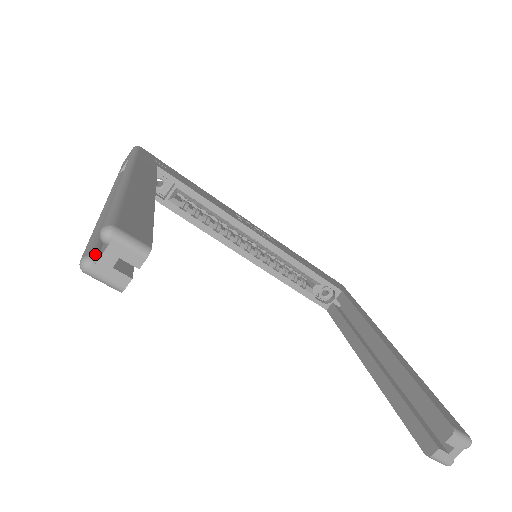
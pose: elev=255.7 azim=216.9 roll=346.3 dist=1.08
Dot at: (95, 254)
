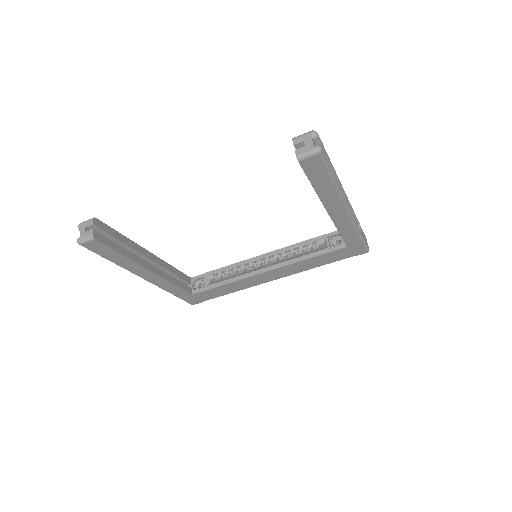
Dot at: occluded
